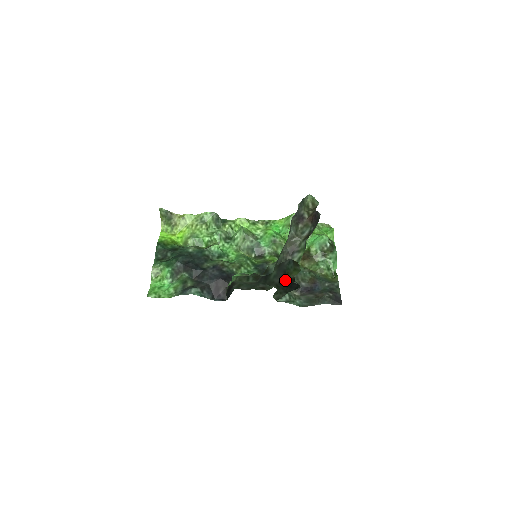
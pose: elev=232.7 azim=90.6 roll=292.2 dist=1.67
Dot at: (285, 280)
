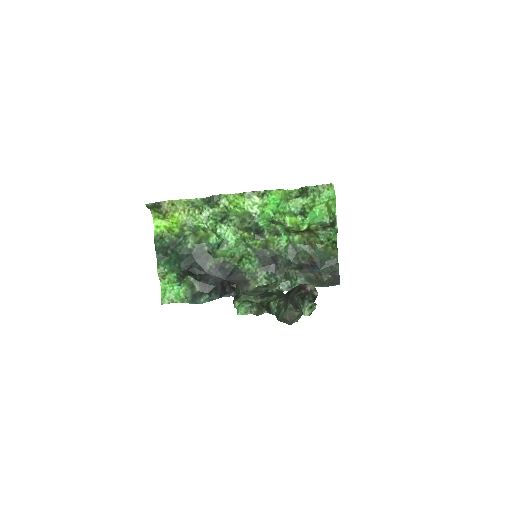
Dot at: occluded
